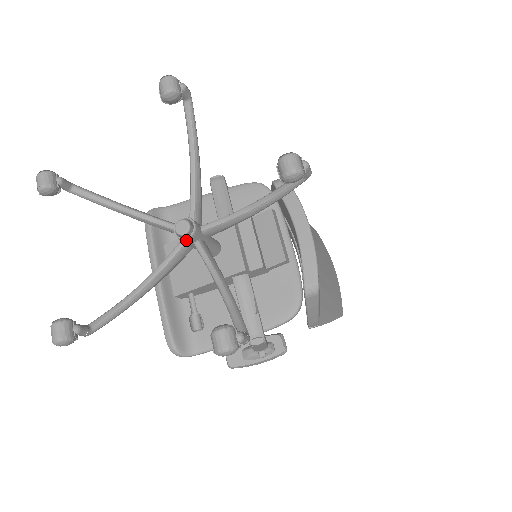
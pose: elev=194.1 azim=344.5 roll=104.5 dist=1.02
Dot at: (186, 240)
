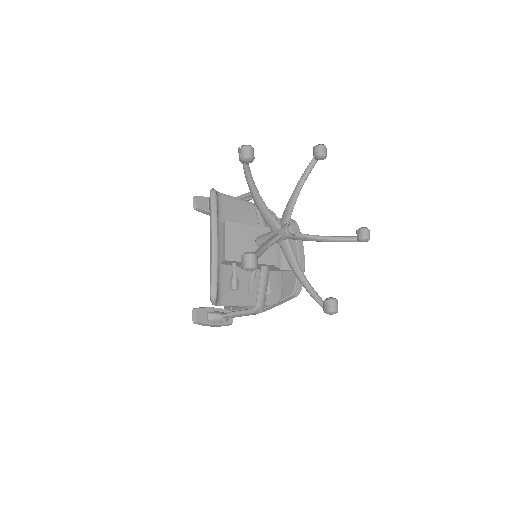
Dot at: (290, 237)
